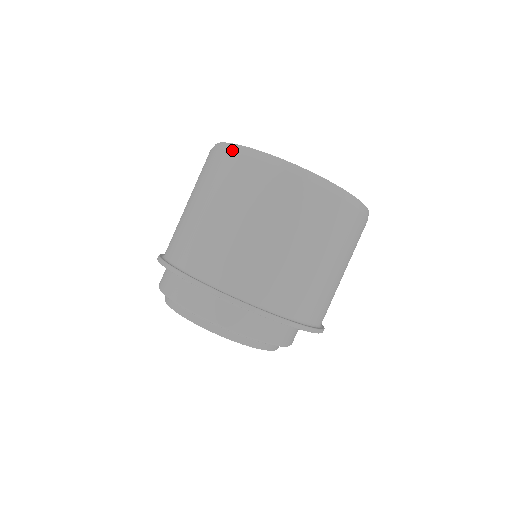
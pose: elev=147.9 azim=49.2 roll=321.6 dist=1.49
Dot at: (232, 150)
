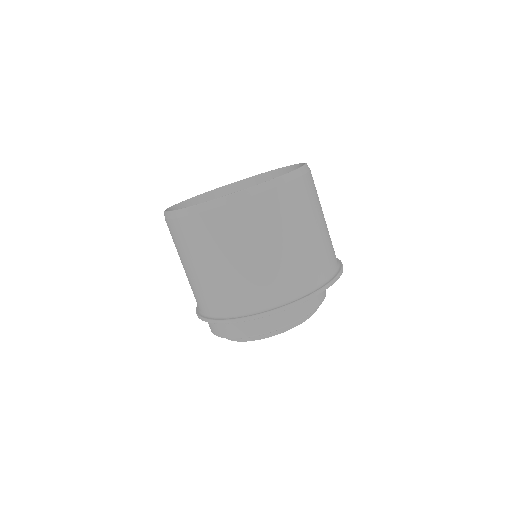
Dot at: (165, 218)
